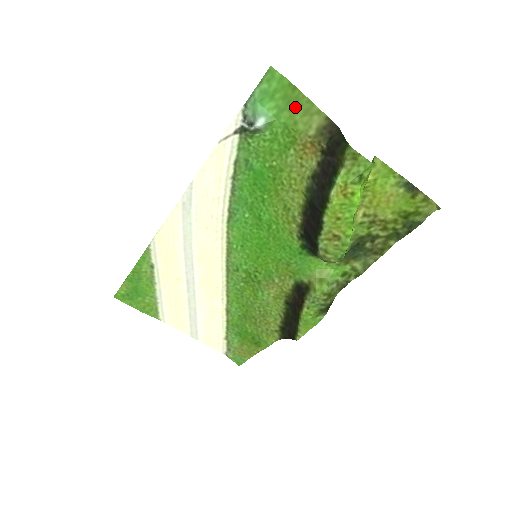
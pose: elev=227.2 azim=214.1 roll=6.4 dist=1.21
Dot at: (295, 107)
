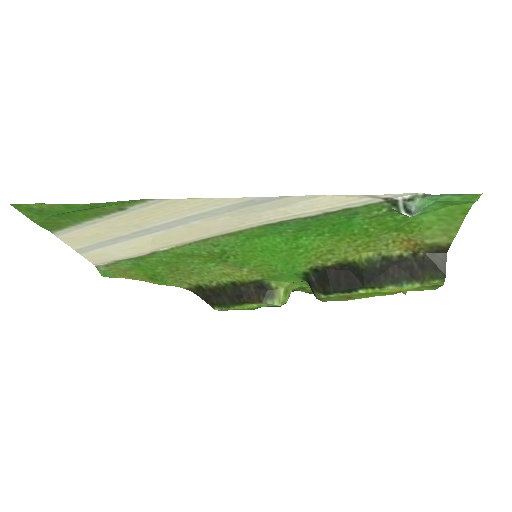
Dot at: (445, 221)
